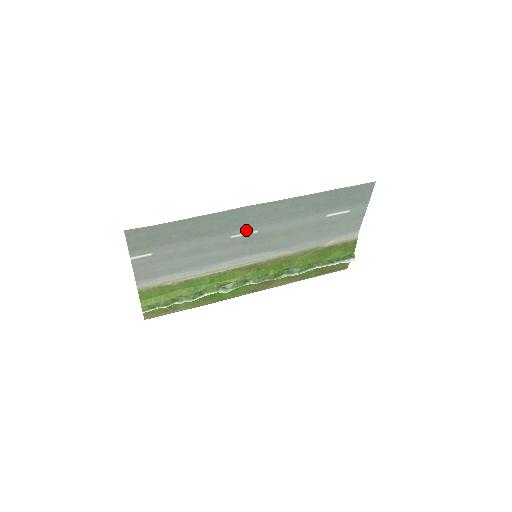
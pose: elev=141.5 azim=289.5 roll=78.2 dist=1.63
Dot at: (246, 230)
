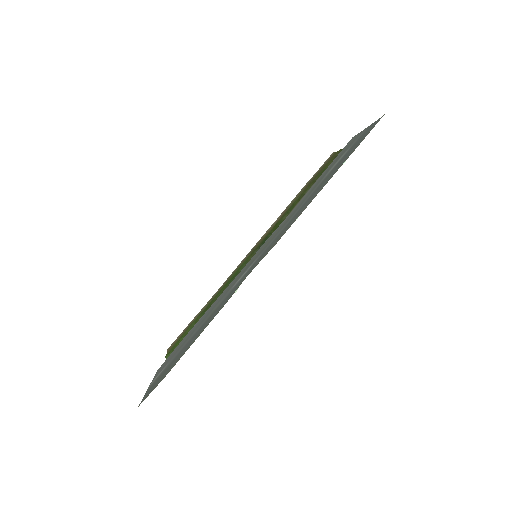
Dot at: (247, 271)
